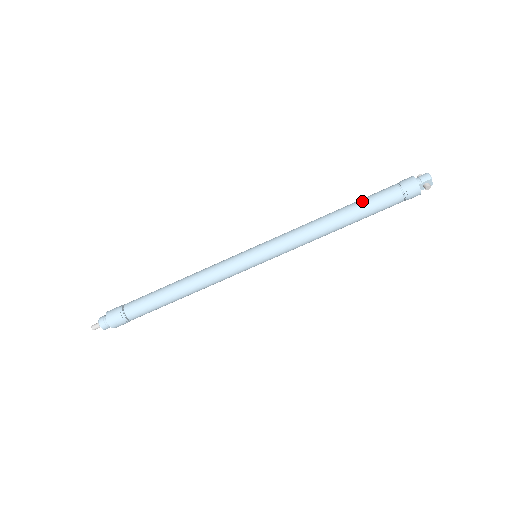
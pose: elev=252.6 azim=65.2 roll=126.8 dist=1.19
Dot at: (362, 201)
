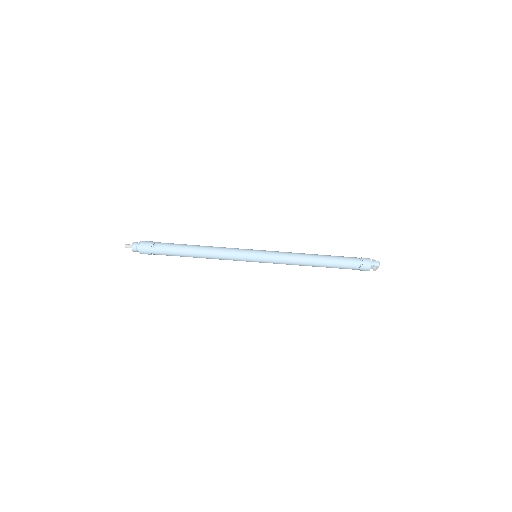
Dot at: (335, 257)
